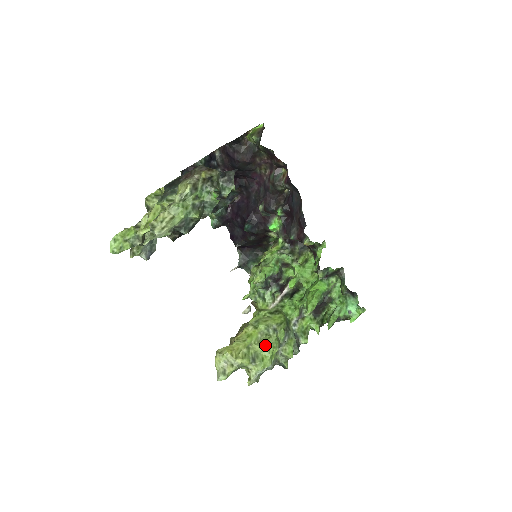
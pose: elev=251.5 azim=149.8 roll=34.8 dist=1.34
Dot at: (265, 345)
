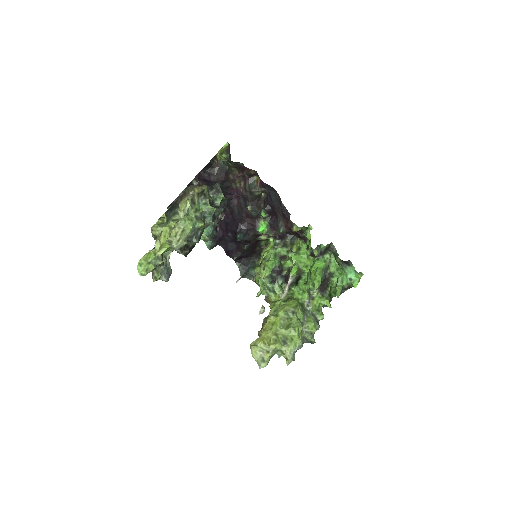
Dot at: (290, 327)
